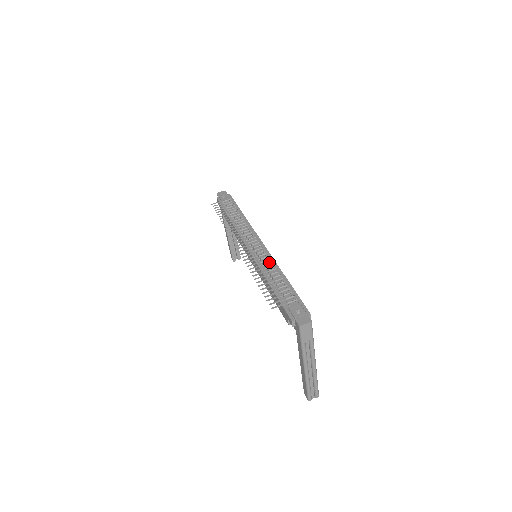
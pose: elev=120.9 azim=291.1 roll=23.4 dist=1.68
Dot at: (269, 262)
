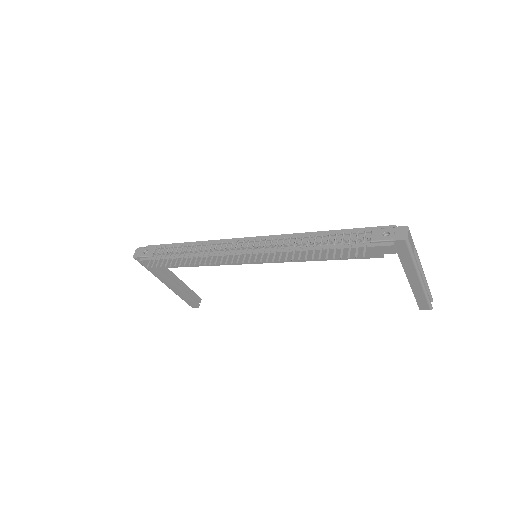
Dot at: (288, 240)
